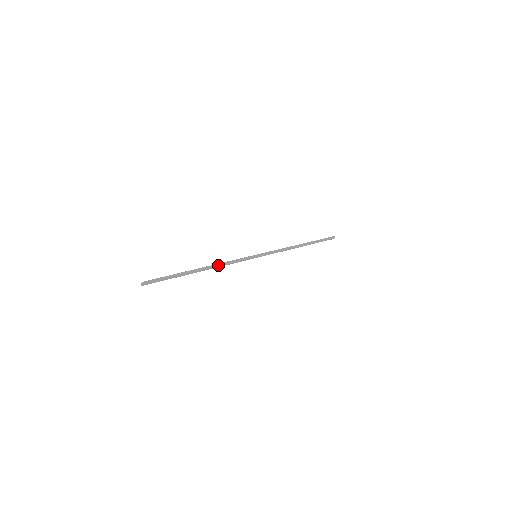
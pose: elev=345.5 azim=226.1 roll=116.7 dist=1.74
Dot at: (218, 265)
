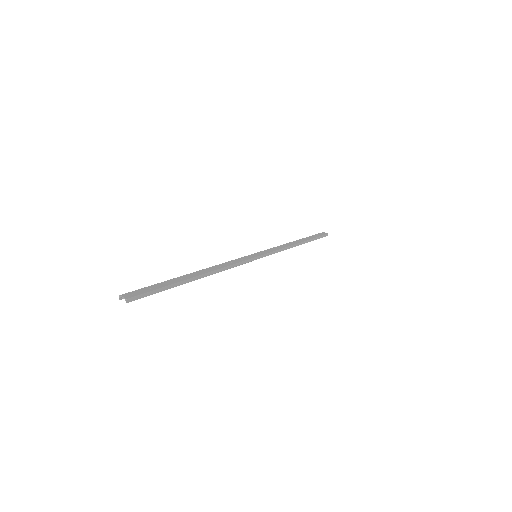
Dot at: (217, 271)
